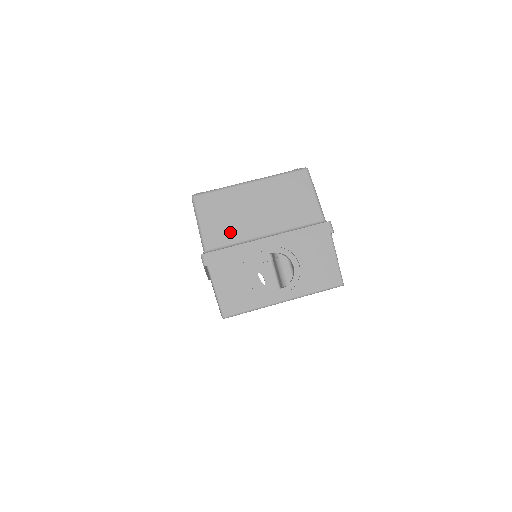
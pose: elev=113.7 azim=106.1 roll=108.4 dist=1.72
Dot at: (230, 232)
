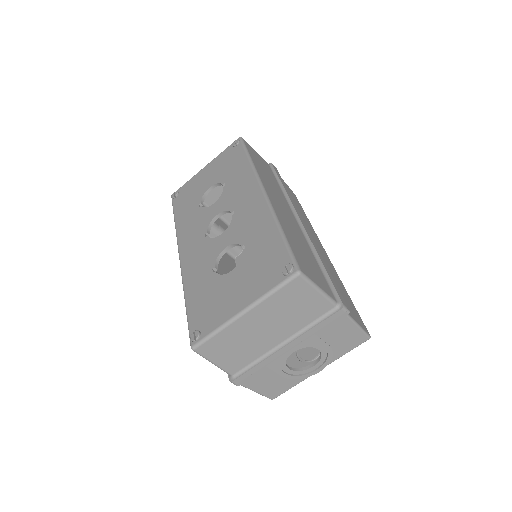
Dot at: (246, 356)
